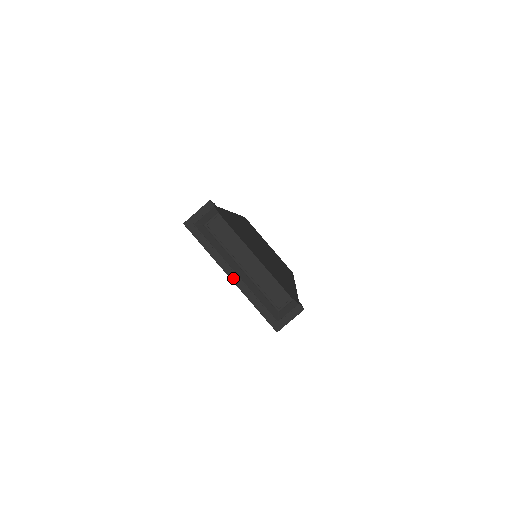
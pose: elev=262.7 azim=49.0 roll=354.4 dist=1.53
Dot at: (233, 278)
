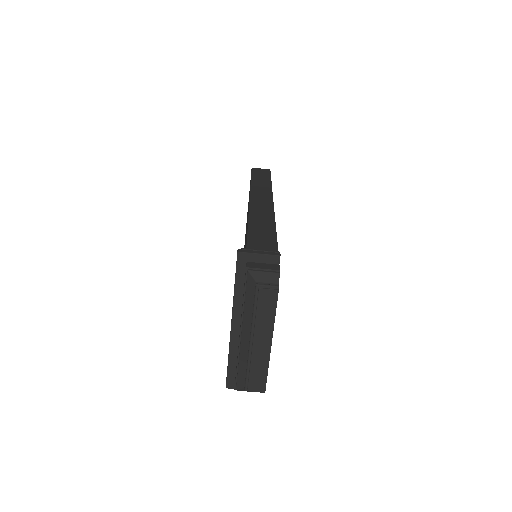
Dot at: (234, 327)
